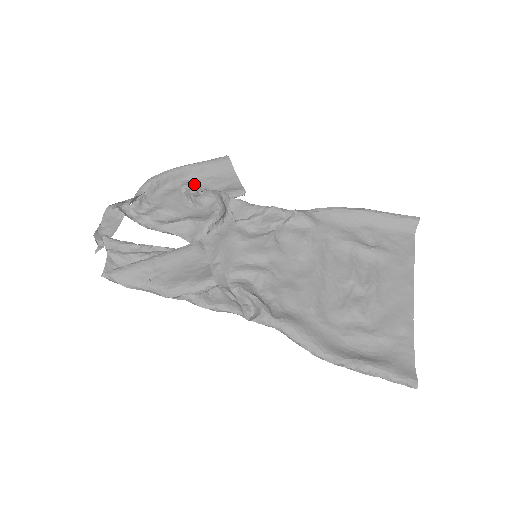
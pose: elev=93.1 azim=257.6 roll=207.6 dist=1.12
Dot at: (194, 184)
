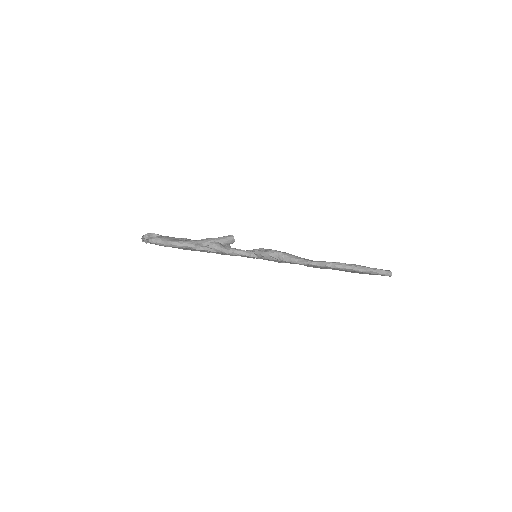
Dot at: occluded
